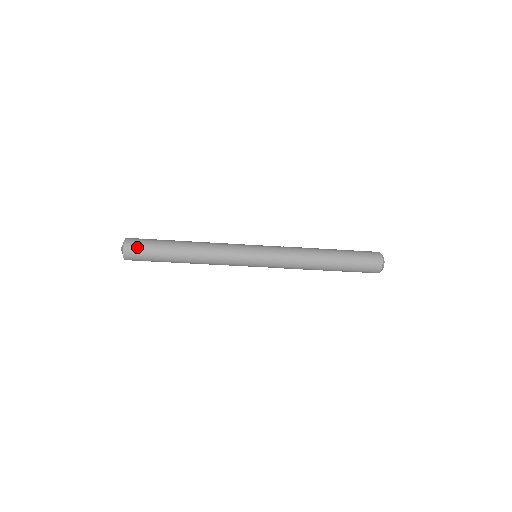
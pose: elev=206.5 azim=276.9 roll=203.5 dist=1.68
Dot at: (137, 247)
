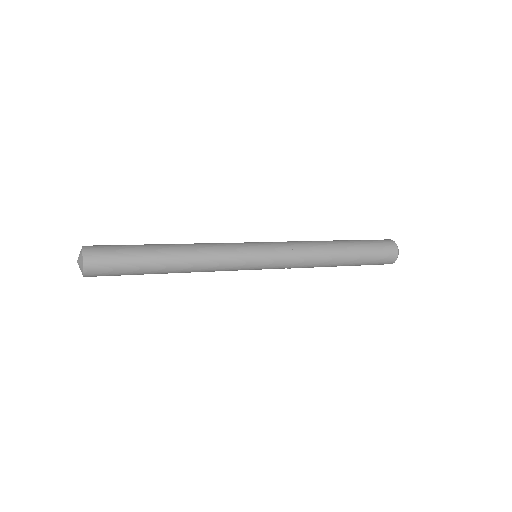
Dot at: (103, 262)
